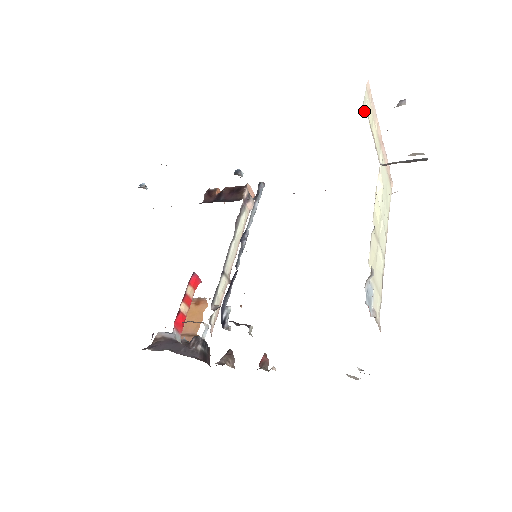
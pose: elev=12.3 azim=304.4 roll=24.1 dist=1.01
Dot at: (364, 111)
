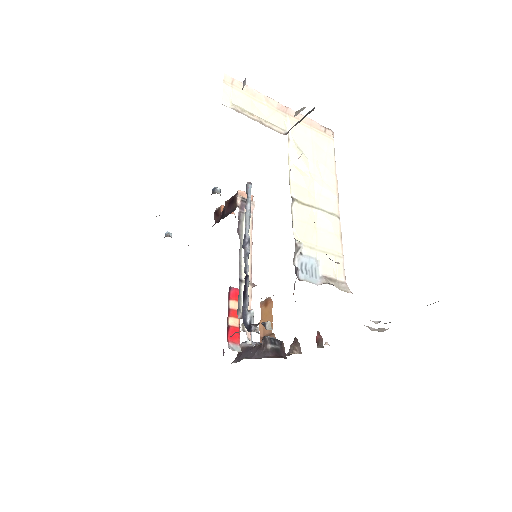
Dot at: (228, 106)
